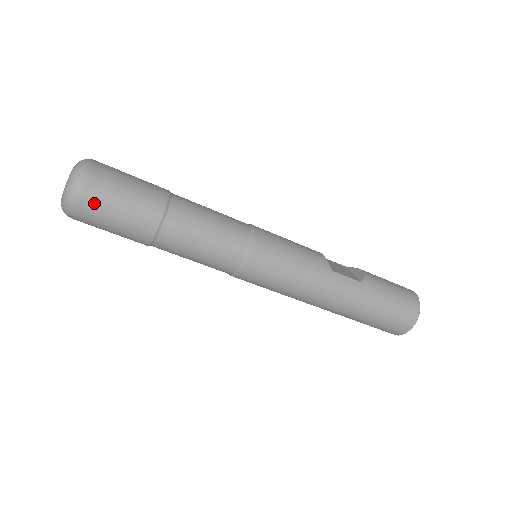
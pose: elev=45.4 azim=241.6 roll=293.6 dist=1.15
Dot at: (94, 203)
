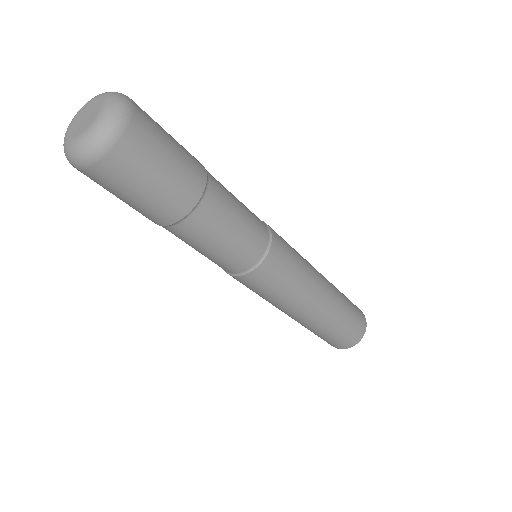
Dot at: (146, 136)
